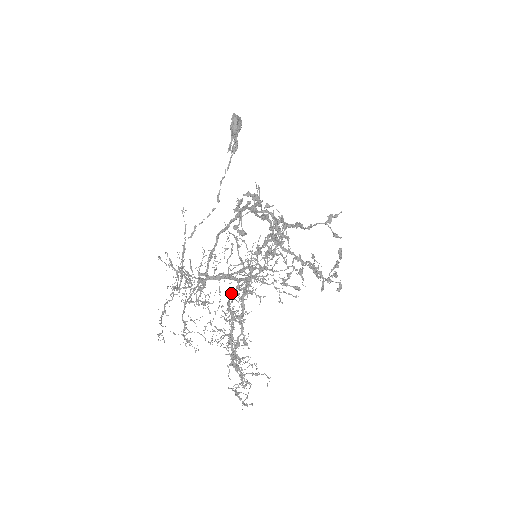
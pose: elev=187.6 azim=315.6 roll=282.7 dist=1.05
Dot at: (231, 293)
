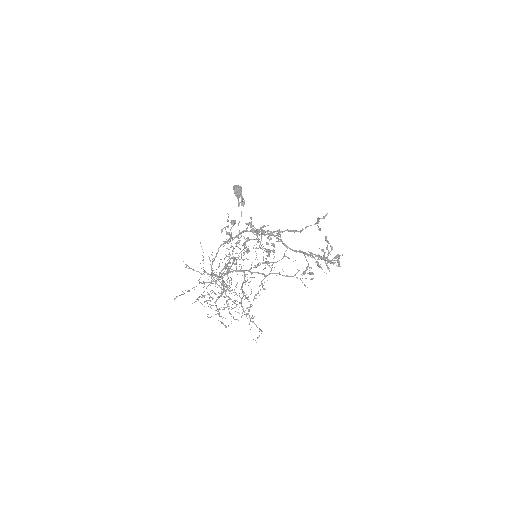
Dot at: (259, 286)
